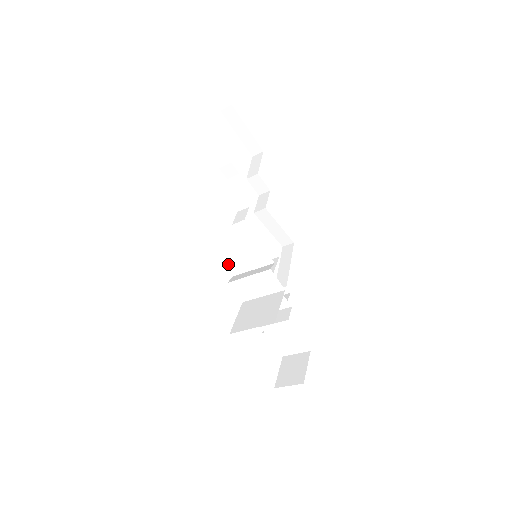
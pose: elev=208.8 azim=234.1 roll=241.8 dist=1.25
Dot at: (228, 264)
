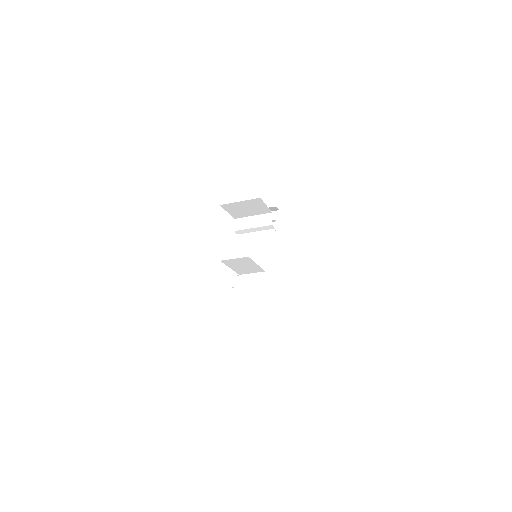
Dot at: (243, 225)
